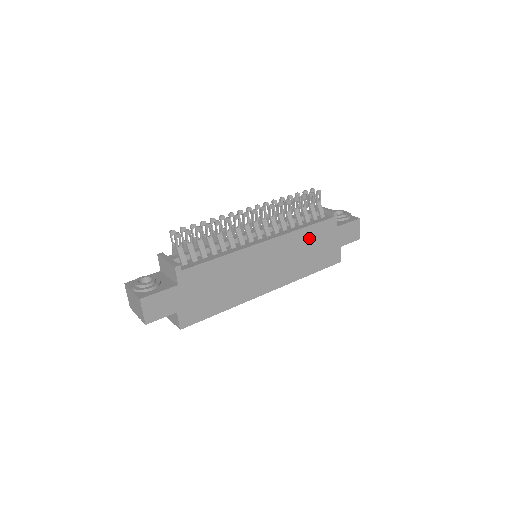
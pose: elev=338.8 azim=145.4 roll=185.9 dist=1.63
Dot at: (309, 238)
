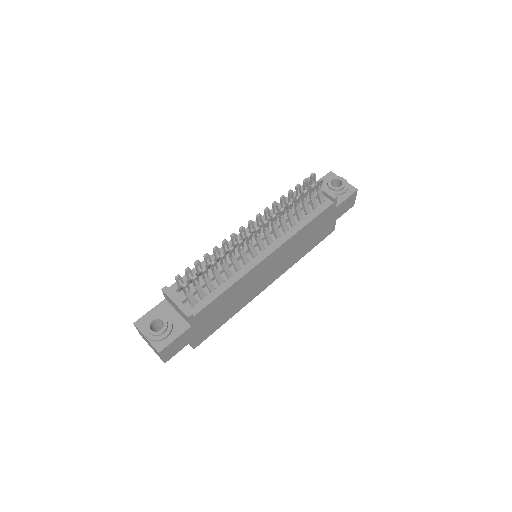
Dot at: (309, 230)
